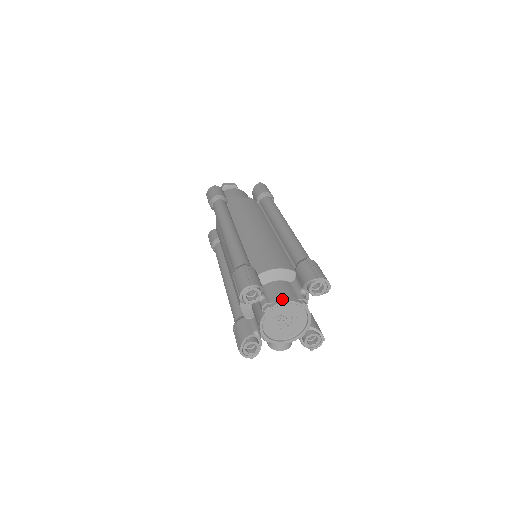
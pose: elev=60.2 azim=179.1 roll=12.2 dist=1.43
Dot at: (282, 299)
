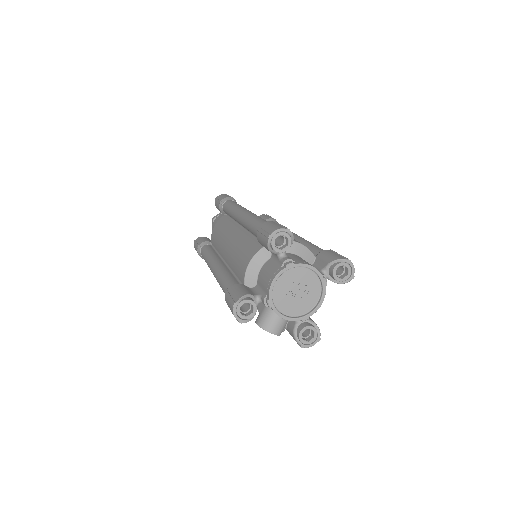
Dot at: (307, 263)
